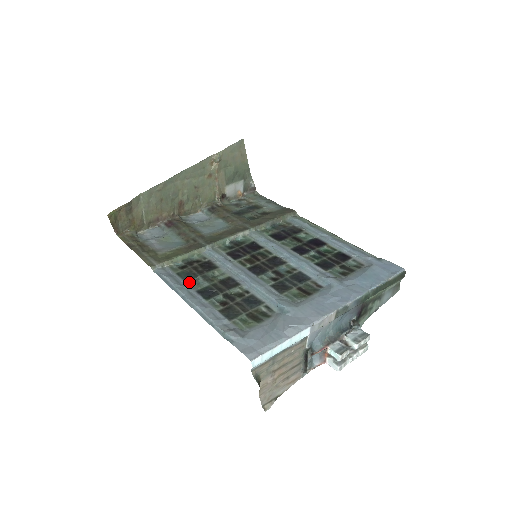
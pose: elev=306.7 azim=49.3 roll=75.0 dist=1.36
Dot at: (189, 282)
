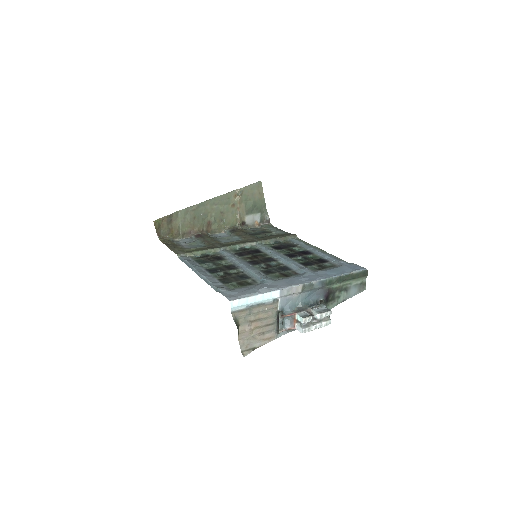
Dot at: (202, 265)
